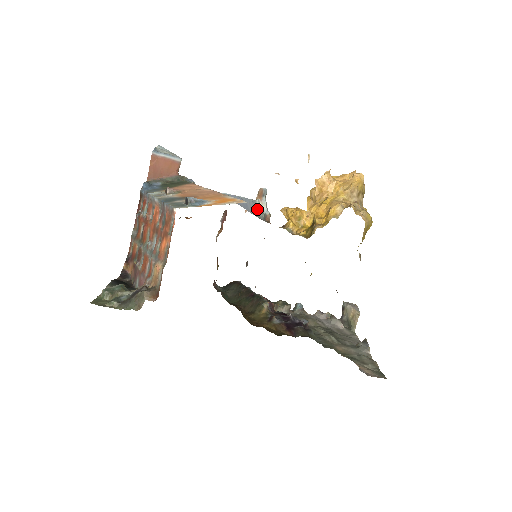
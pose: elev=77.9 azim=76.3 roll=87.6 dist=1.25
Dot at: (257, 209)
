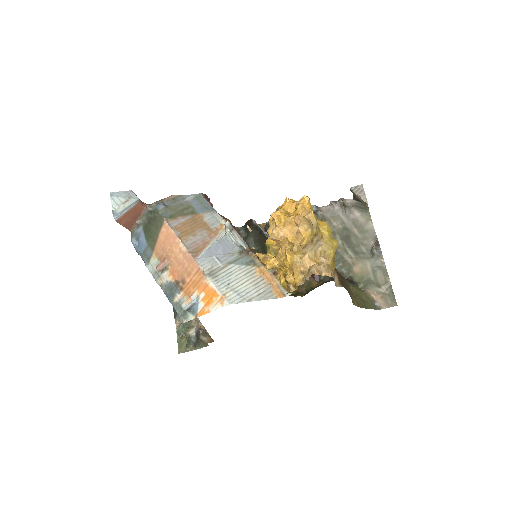
Dot at: occluded
